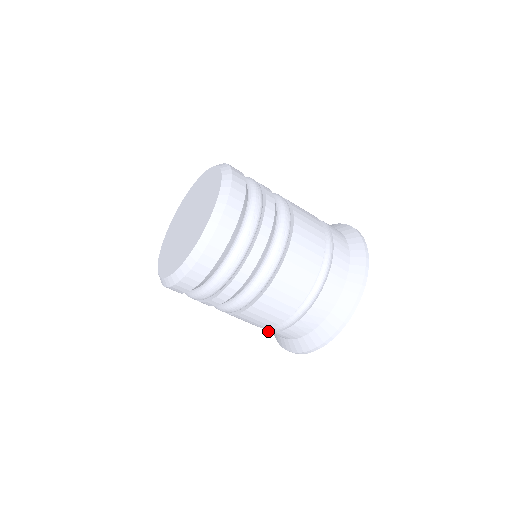
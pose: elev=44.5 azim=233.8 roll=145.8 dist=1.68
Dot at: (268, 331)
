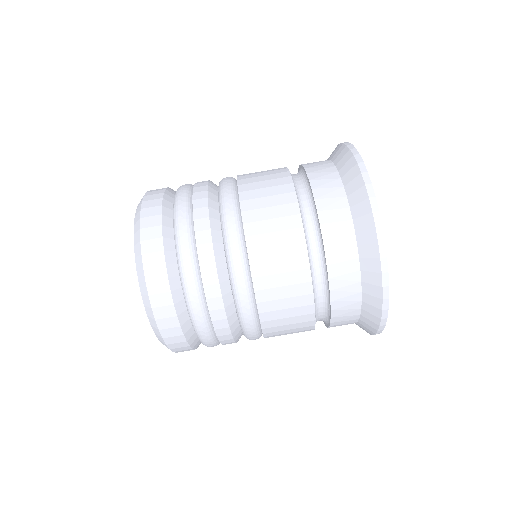
Dot at: occluded
